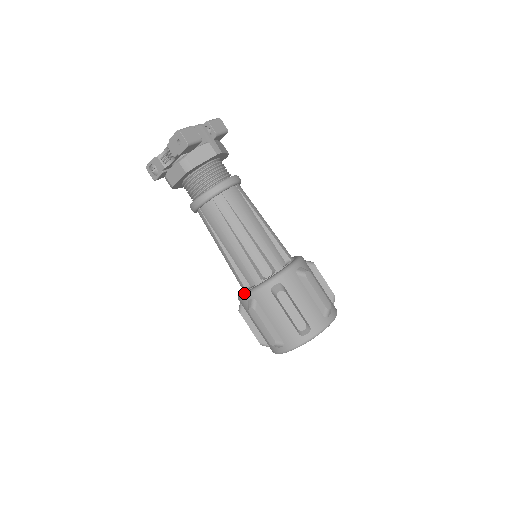
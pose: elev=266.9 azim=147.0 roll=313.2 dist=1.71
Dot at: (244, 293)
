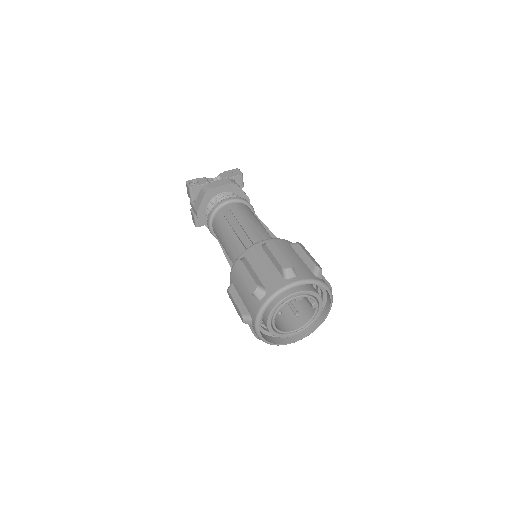
Dot at: (258, 242)
